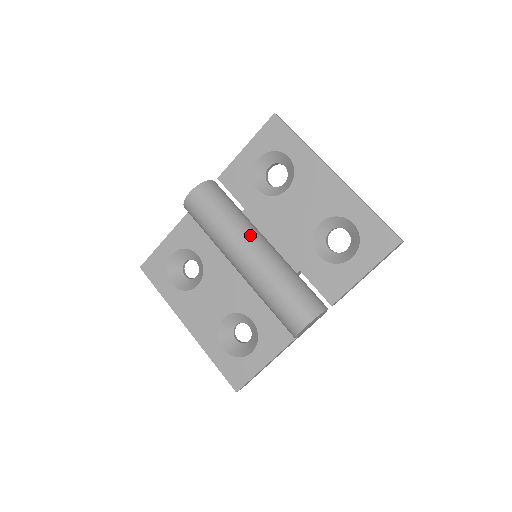
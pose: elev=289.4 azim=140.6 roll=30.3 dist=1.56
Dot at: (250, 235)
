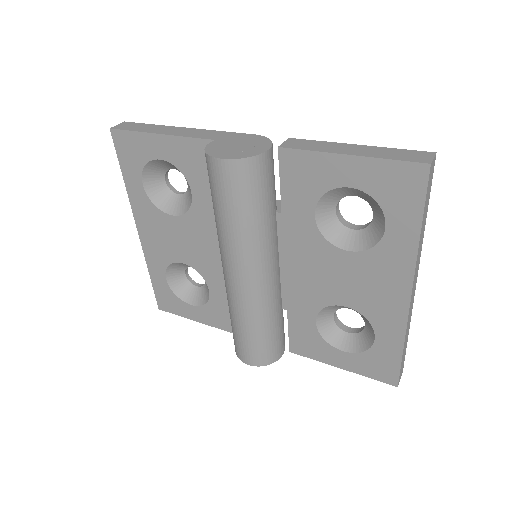
Dot at: (261, 262)
